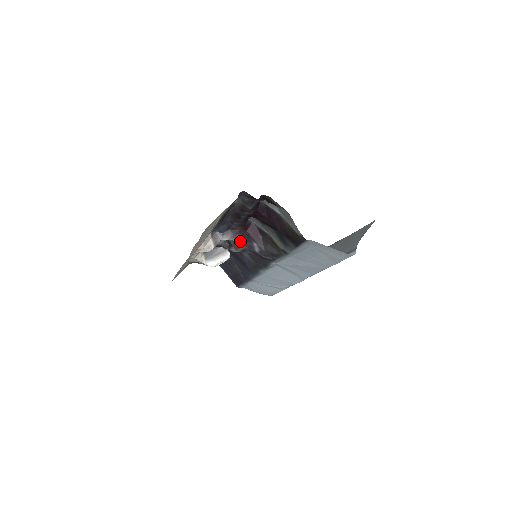
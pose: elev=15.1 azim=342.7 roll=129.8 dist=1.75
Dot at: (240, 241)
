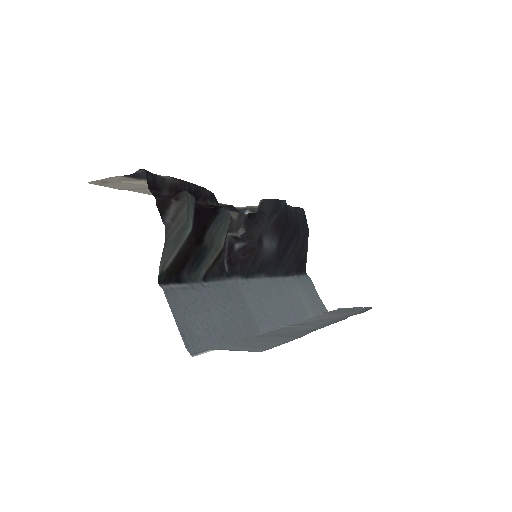
Dot at: occluded
